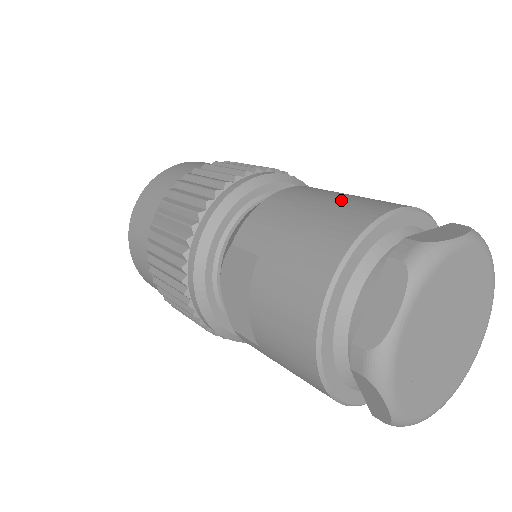
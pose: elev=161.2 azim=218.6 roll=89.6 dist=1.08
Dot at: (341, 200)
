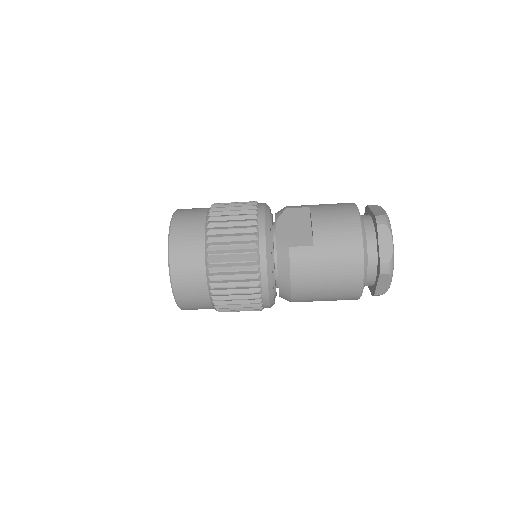
Dot at: occluded
